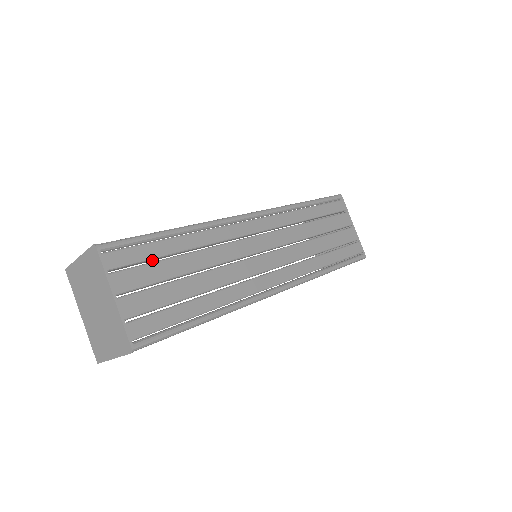
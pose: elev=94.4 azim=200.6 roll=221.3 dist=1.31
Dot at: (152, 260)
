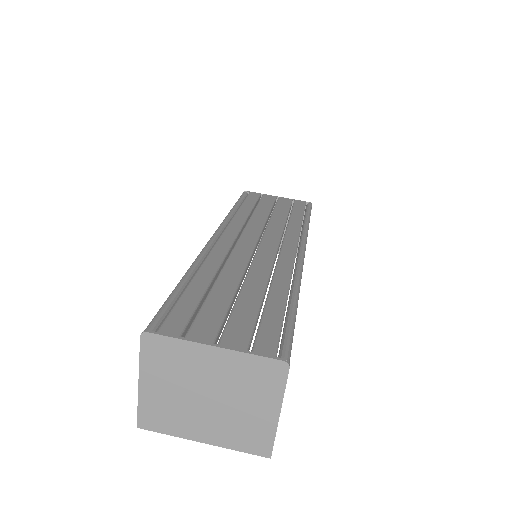
Dot at: (199, 308)
